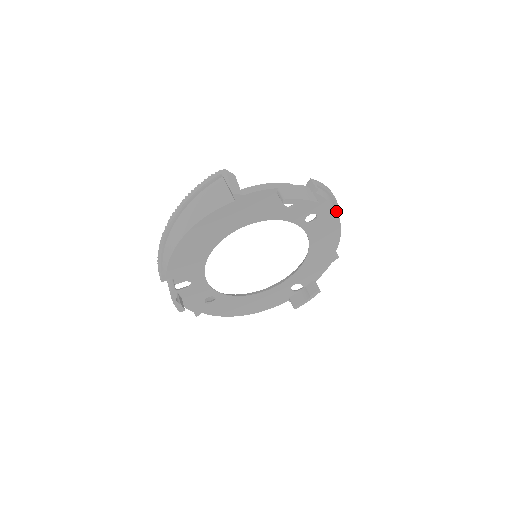
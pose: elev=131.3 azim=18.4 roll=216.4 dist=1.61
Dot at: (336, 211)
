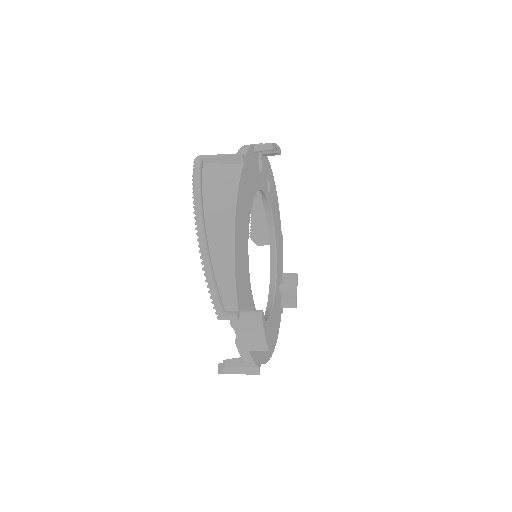
Dot at: (272, 174)
